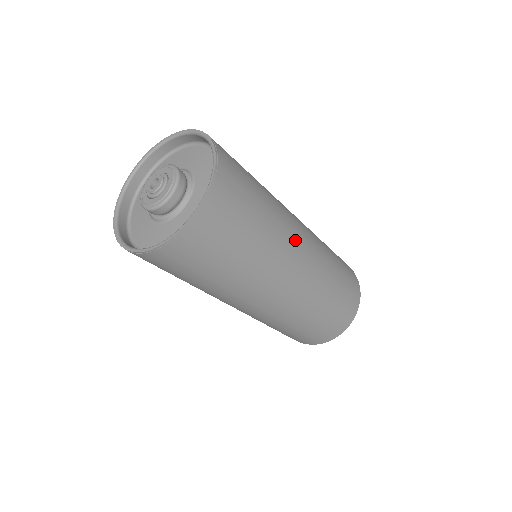
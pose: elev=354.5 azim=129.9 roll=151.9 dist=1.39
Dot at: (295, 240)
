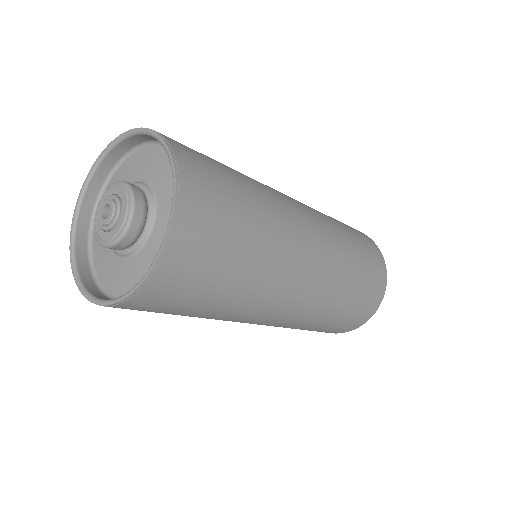
Dot at: (286, 200)
